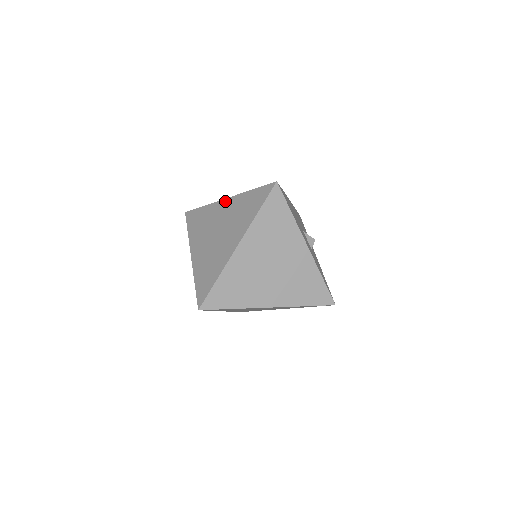
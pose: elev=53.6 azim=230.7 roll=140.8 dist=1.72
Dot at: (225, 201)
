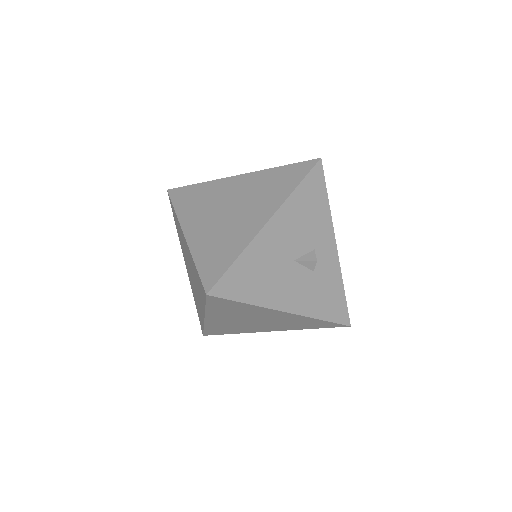
Dot at: (184, 238)
